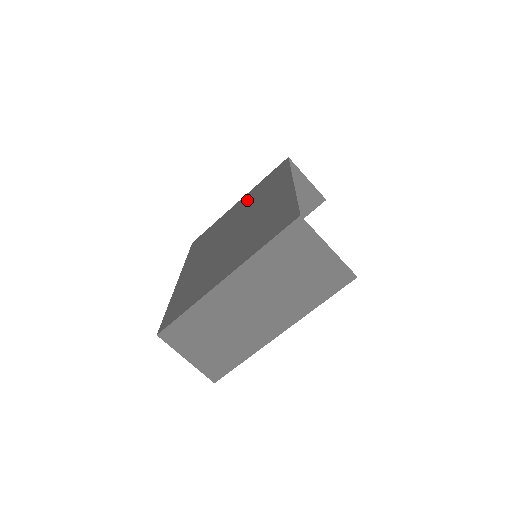
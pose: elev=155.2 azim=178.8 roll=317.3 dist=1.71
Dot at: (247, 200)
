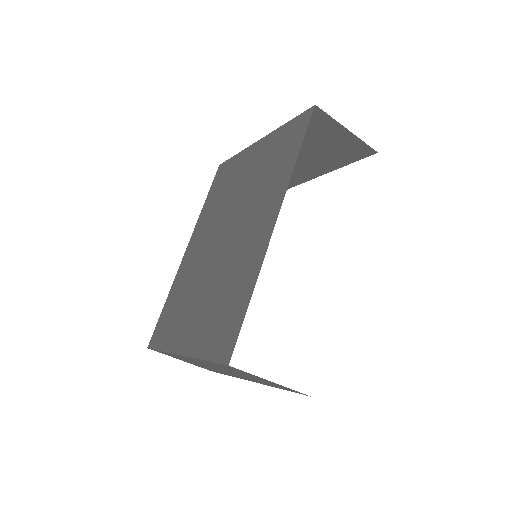
Dot at: (258, 163)
